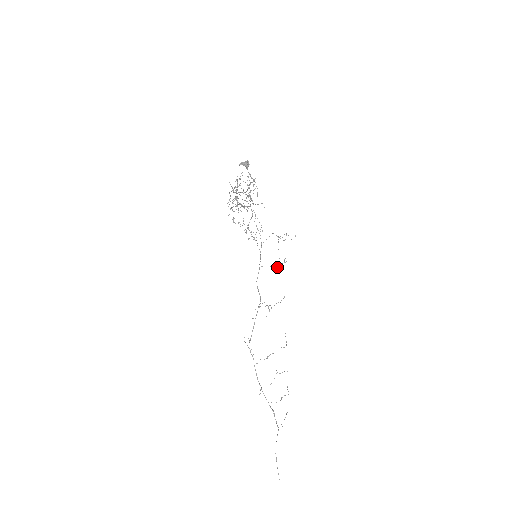
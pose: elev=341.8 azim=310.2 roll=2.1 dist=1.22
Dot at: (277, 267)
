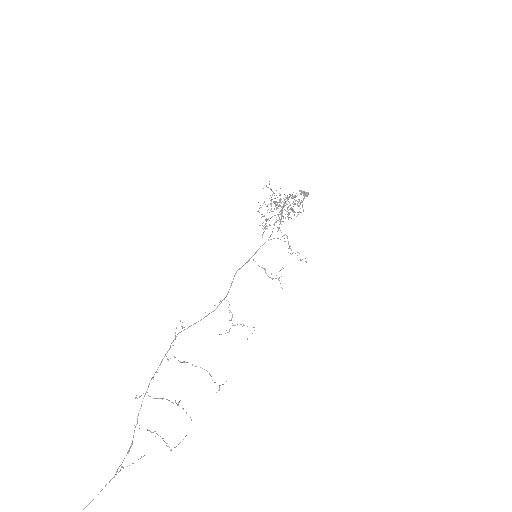
Dot at: occluded
